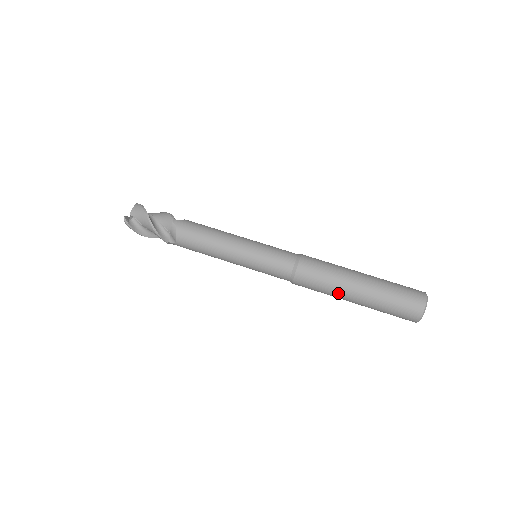
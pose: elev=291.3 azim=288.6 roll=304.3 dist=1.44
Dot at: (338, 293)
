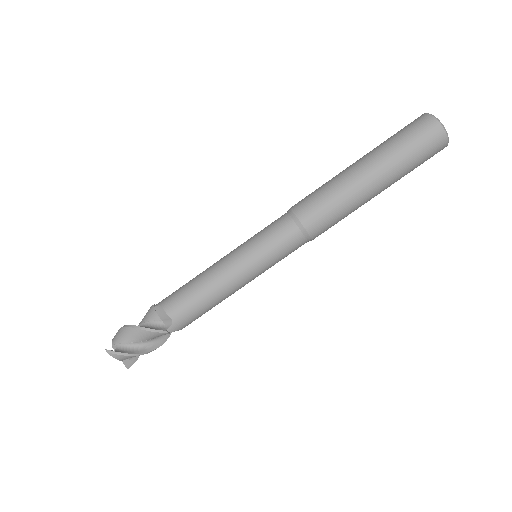
Dot at: occluded
